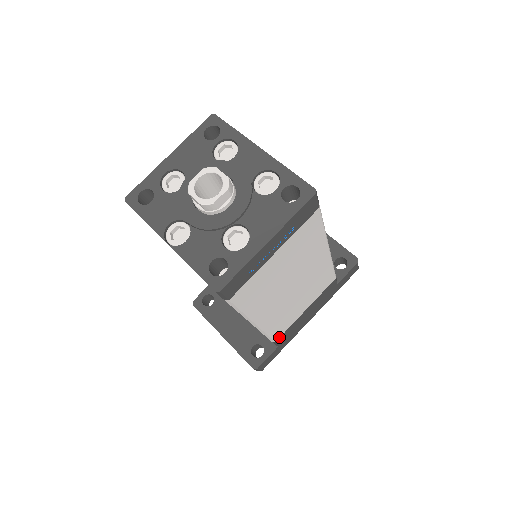
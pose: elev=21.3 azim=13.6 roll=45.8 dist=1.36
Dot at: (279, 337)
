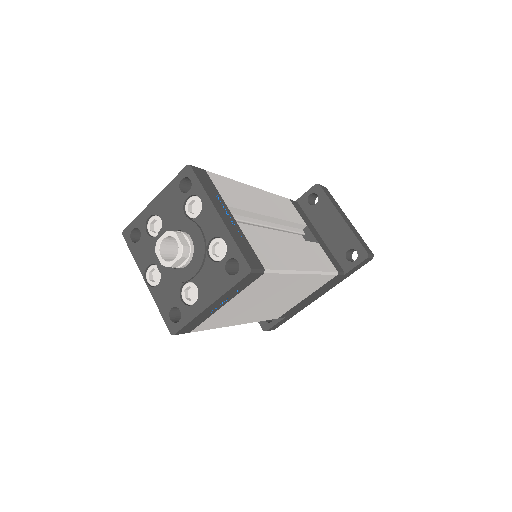
Dot at: (281, 315)
